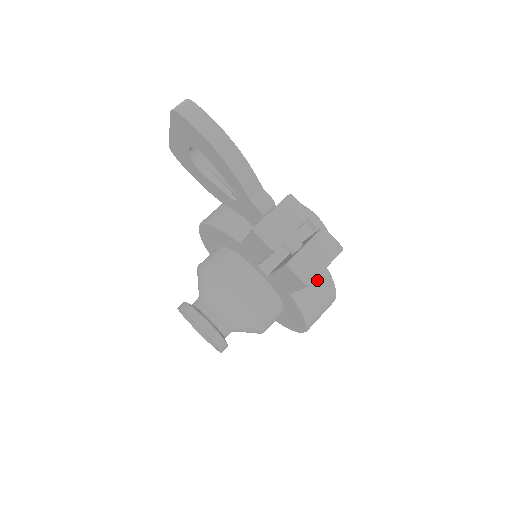
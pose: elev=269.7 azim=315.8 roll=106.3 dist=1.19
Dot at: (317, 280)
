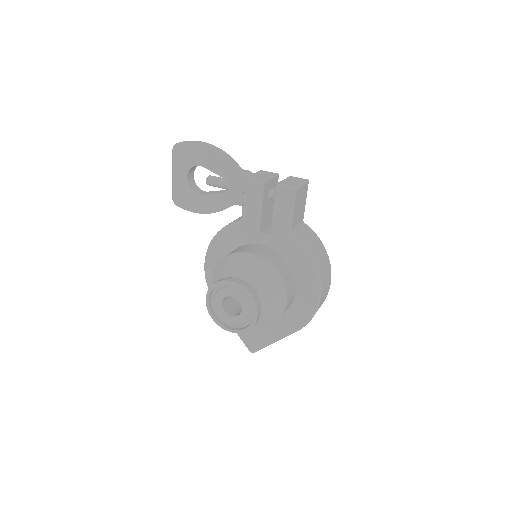
Dot at: (306, 231)
